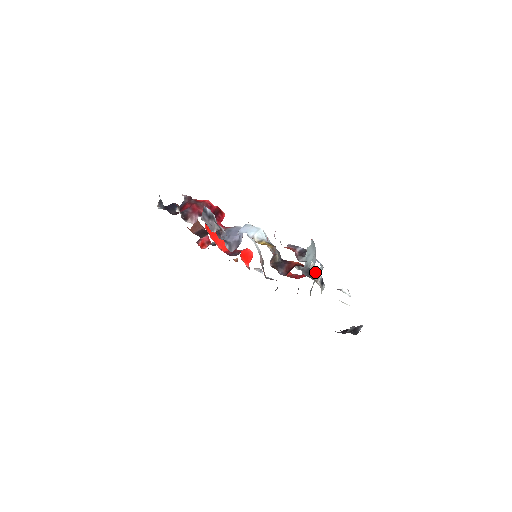
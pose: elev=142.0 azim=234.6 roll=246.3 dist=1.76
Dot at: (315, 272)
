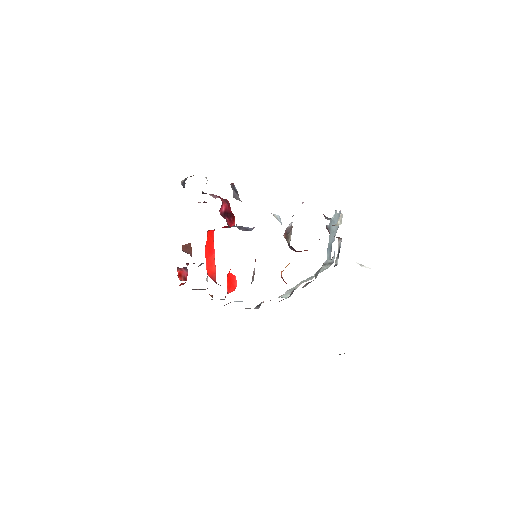
Dot at: occluded
